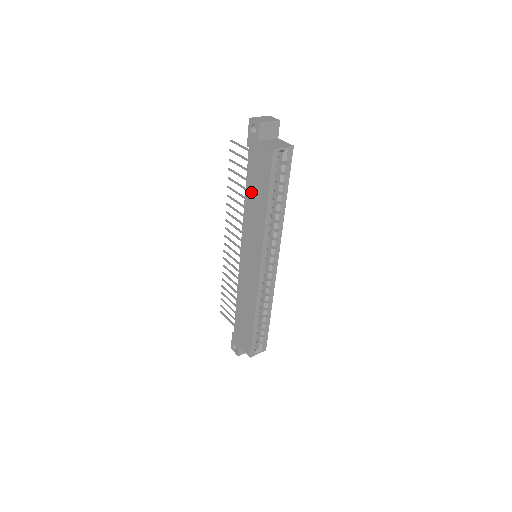
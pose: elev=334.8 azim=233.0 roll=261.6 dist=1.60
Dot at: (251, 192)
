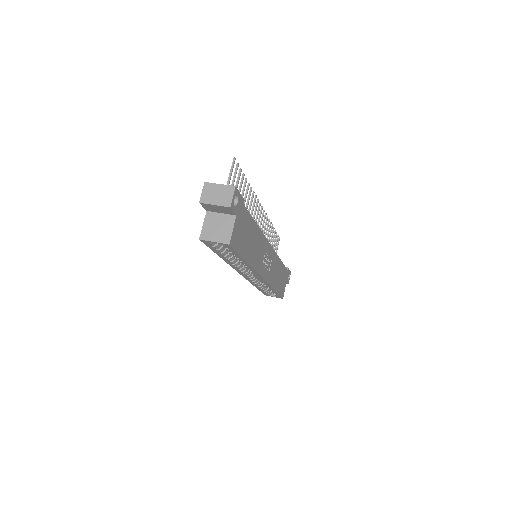
Dot at: occluded
